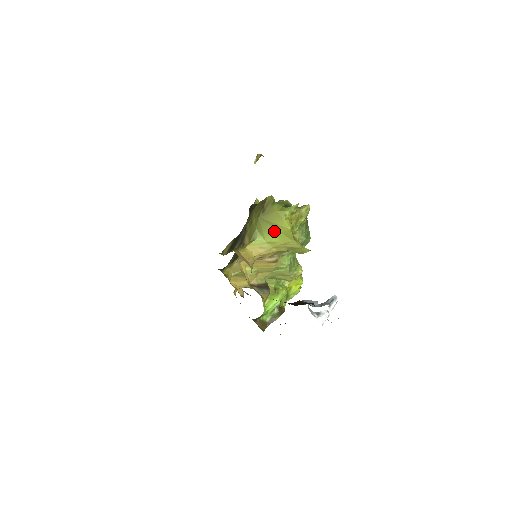
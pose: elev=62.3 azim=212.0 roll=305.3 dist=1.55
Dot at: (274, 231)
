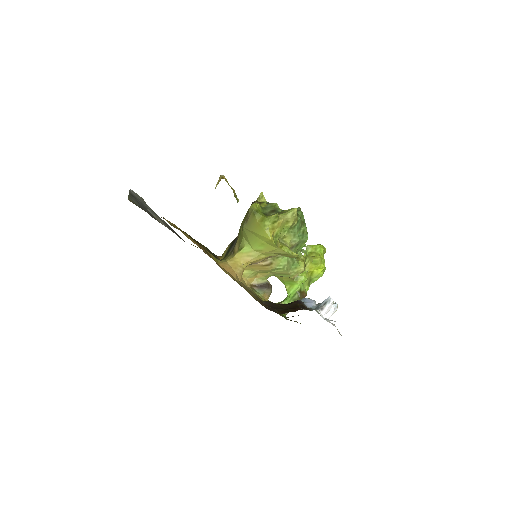
Dot at: (258, 240)
